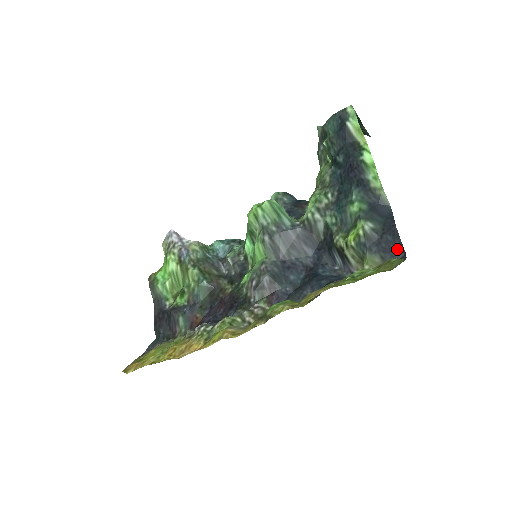
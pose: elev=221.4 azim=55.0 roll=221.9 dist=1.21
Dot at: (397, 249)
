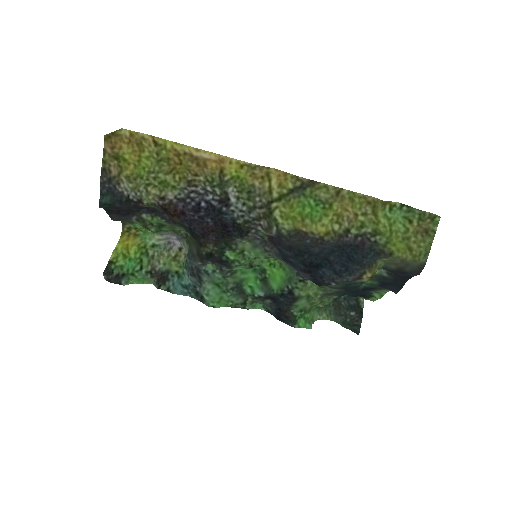
Dot at: (411, 275)
